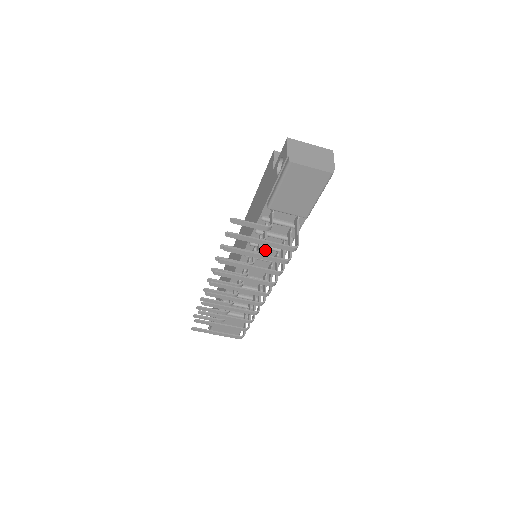
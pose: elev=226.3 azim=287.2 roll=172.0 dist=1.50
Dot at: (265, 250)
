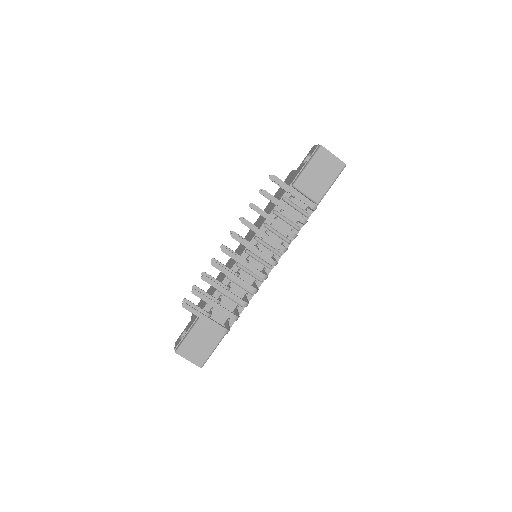
Dot at: (273, 238)
